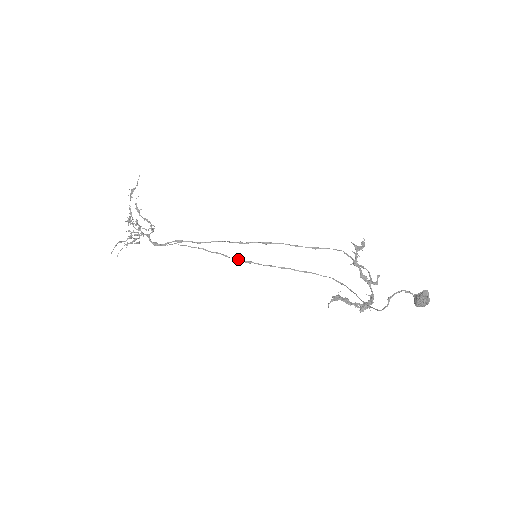
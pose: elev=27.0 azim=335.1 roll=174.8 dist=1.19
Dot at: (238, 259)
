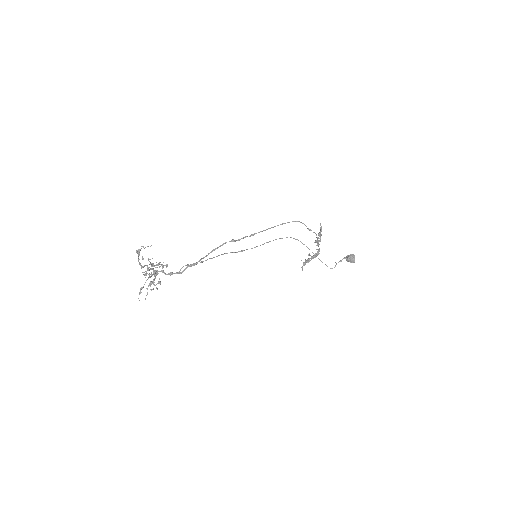
Dot at: (234, 252)
